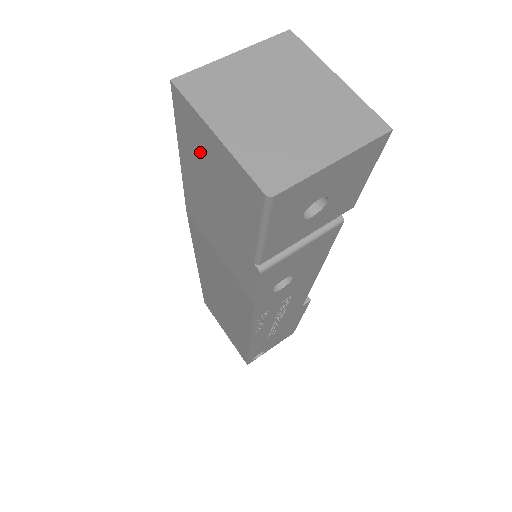
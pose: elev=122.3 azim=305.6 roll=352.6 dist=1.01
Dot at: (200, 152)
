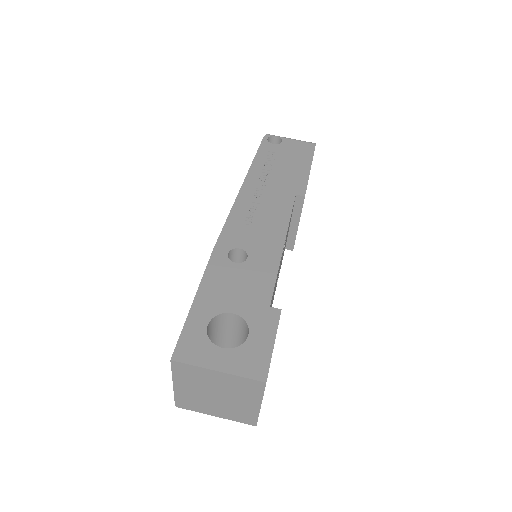
Dot at: occluded
